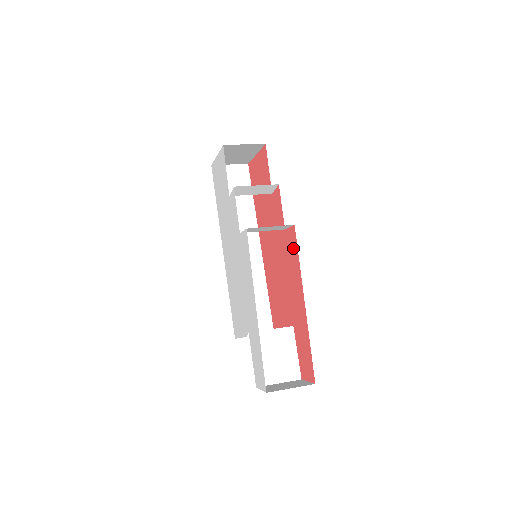
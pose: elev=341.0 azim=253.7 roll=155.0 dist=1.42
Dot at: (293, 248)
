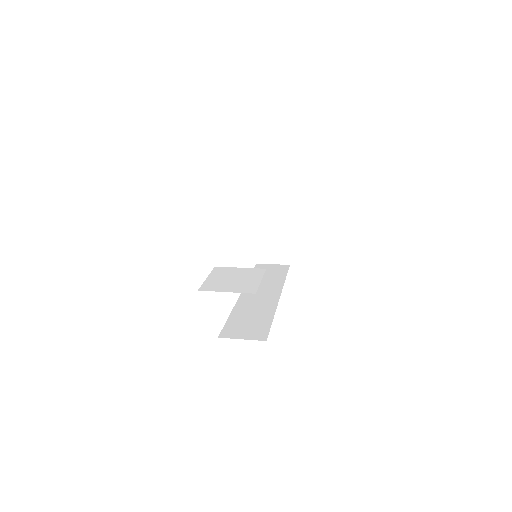
Dot at: occluded
